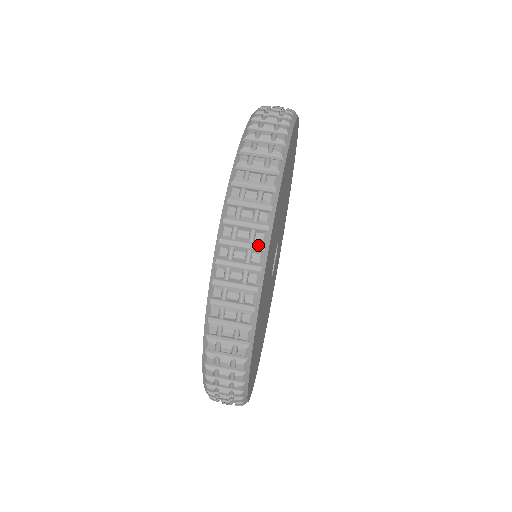
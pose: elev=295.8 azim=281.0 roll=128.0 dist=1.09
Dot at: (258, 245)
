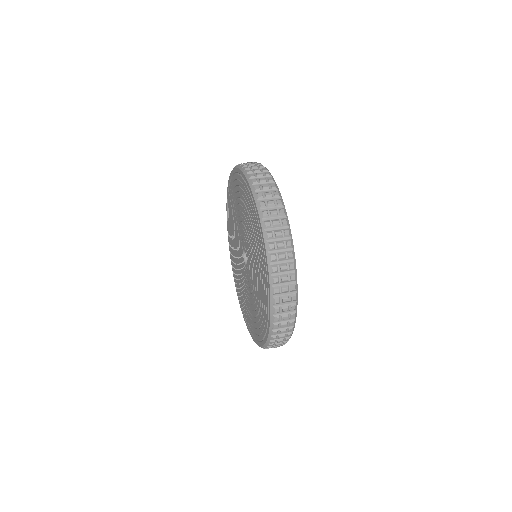
Dot at: (274, 190)
